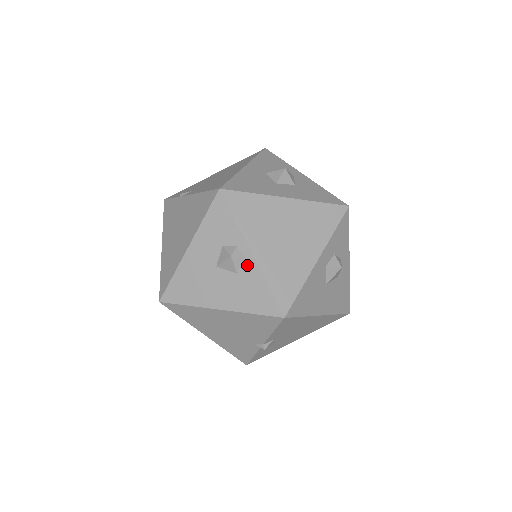
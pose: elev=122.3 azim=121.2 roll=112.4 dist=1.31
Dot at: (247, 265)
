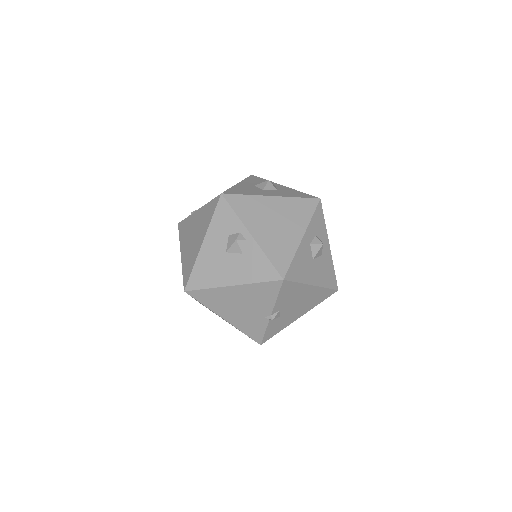
Dot at: (249, 245)
